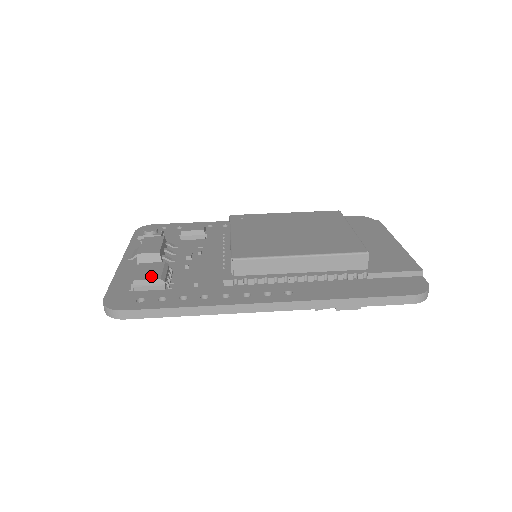
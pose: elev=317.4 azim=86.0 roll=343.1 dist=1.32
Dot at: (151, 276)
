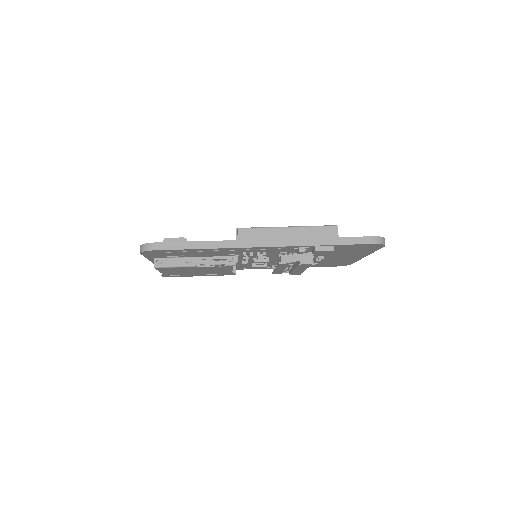
Dot at: (177, 238)
